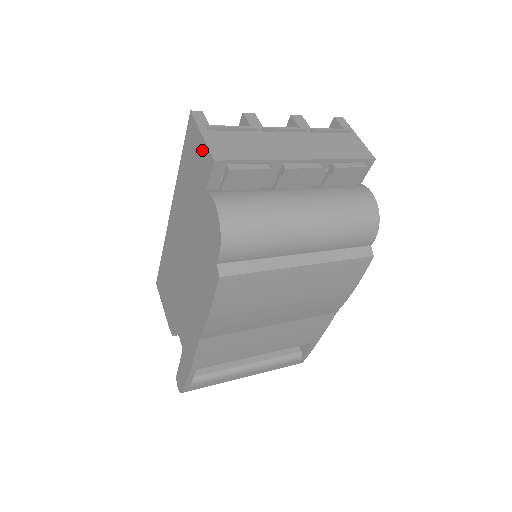
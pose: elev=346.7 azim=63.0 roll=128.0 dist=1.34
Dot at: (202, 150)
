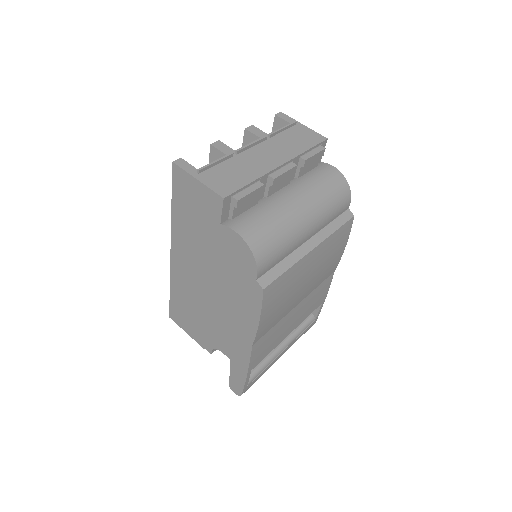
Dot at: (203, 193)
